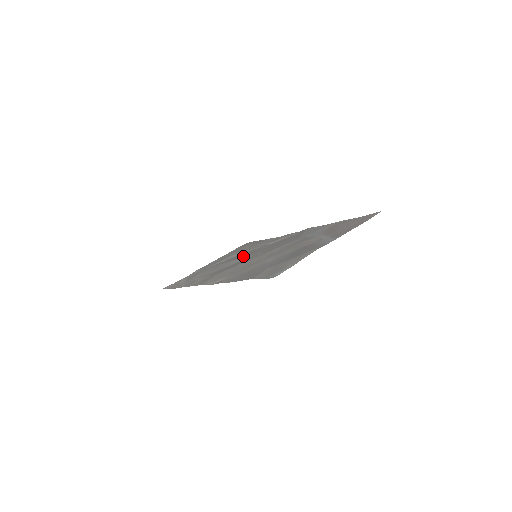
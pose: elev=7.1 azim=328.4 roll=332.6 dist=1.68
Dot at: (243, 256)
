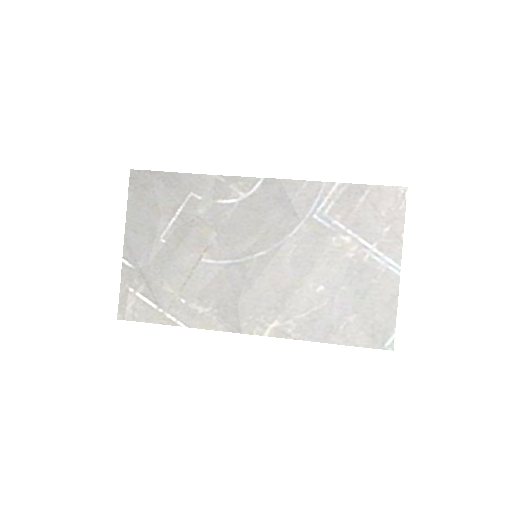
Dot at: (213, 243)
